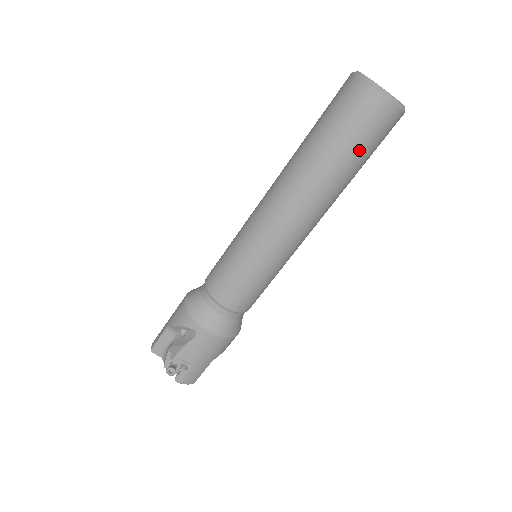
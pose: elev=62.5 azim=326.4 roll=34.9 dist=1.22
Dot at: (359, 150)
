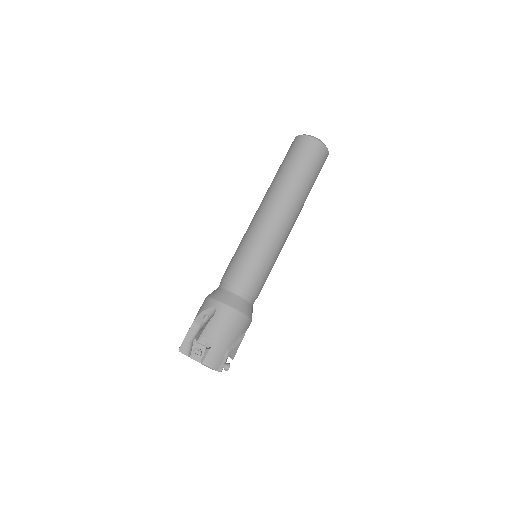
Dot at: (307, 167)
